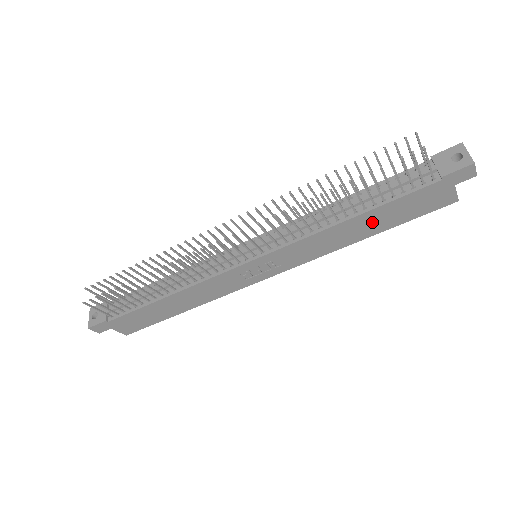
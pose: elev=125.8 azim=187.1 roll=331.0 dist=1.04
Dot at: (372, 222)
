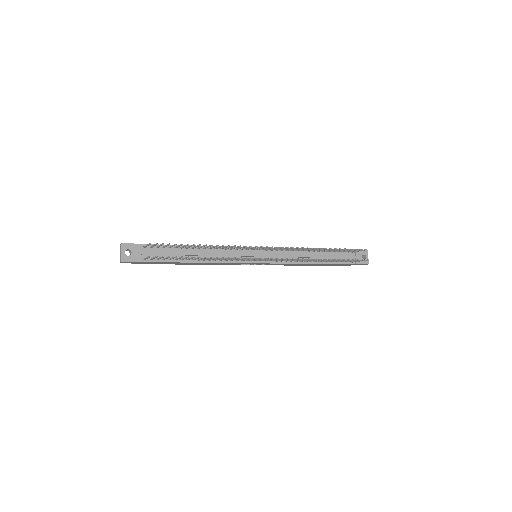
Dot at: occluded
